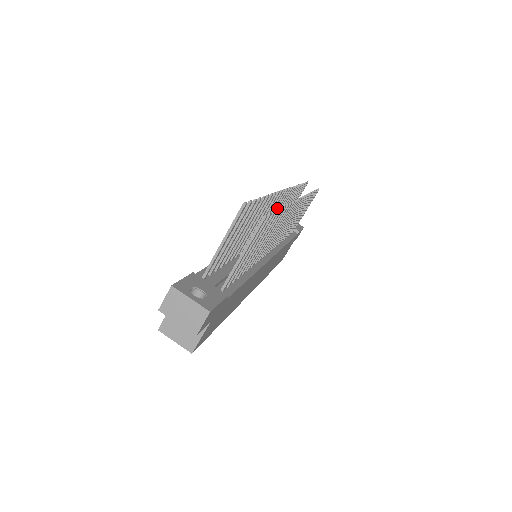
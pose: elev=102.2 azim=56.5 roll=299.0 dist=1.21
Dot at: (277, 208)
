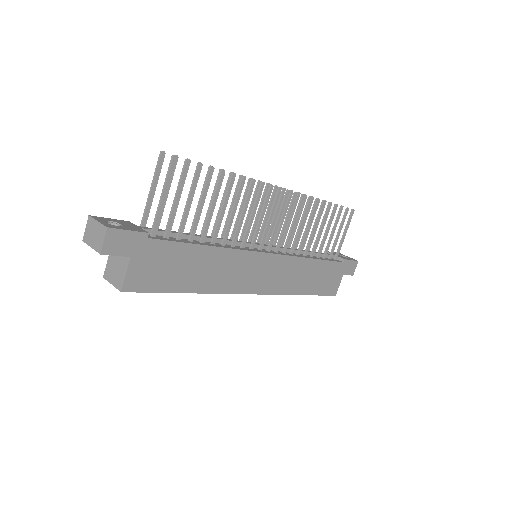
Dot at: (276, 210)
